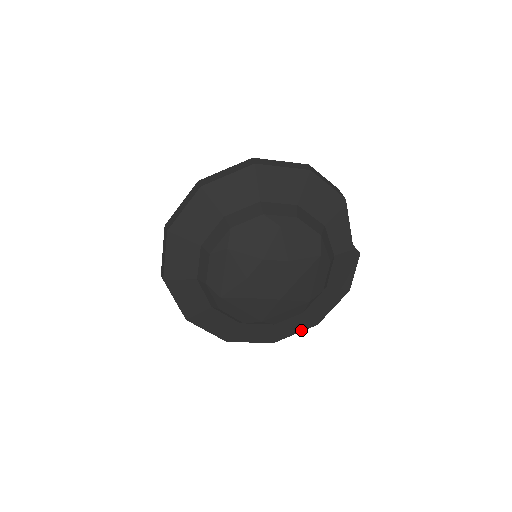
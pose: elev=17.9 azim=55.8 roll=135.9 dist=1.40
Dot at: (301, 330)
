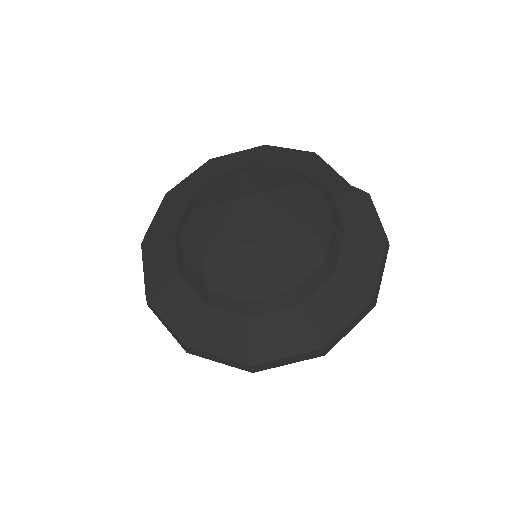
Dot at: (353, 314)
